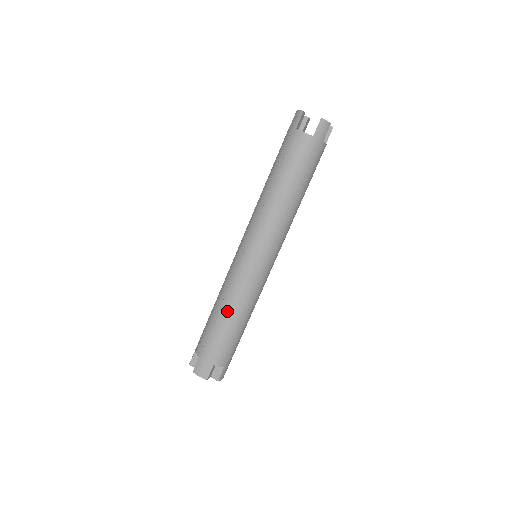
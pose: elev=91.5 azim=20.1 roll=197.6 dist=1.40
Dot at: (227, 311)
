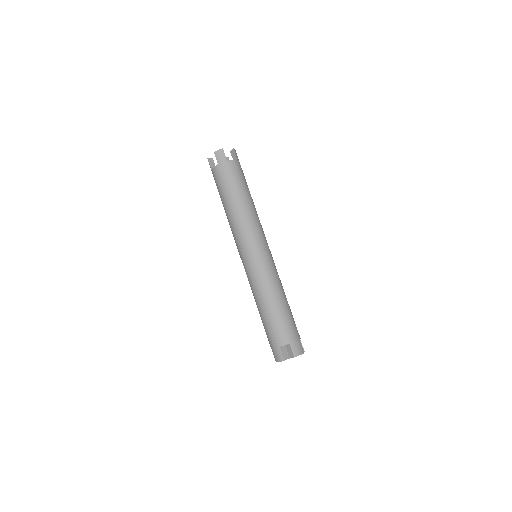
Dot at: (259, 303)
